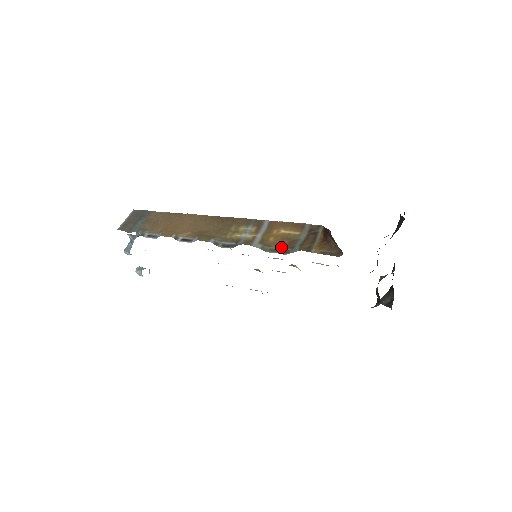
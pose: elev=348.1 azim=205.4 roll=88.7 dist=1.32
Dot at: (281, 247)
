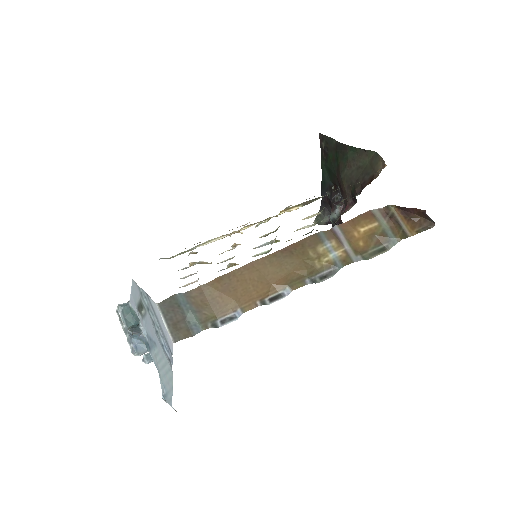
Dot at: (376, 246)
